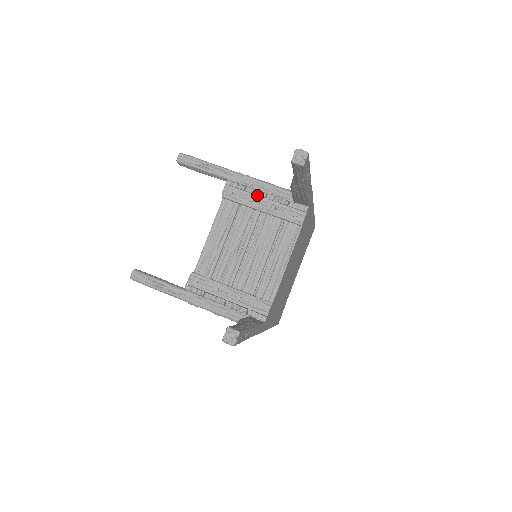
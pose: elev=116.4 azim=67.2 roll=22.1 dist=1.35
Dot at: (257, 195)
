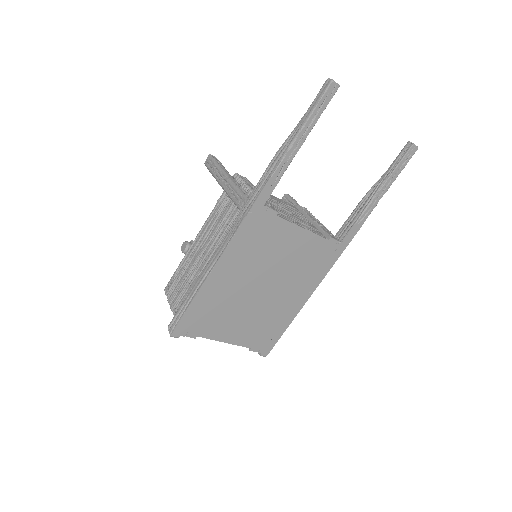
Dot at: (317, 220)
